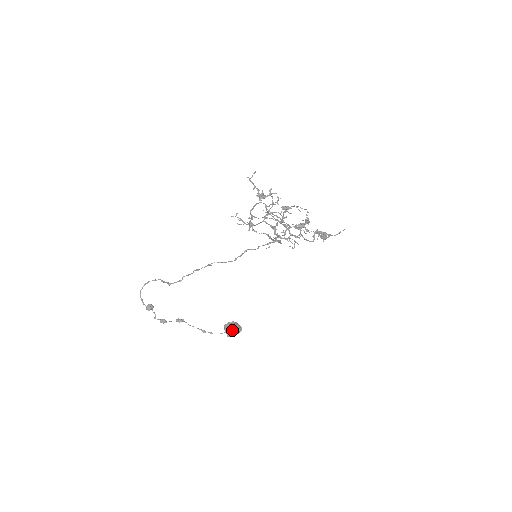
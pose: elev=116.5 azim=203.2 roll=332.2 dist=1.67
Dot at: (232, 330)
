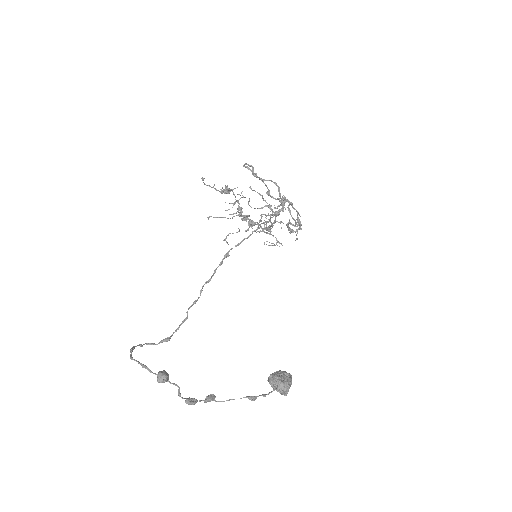
Dot at: (284, 377)
